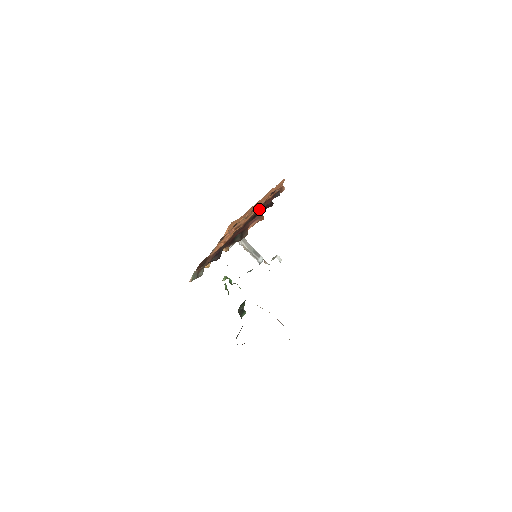
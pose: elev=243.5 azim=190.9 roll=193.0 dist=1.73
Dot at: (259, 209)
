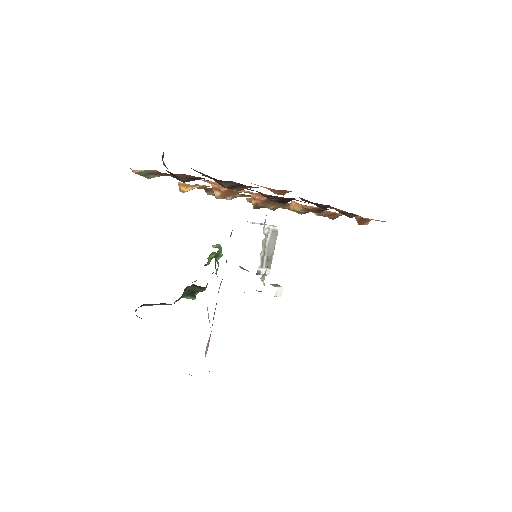
Dot at: occluded
